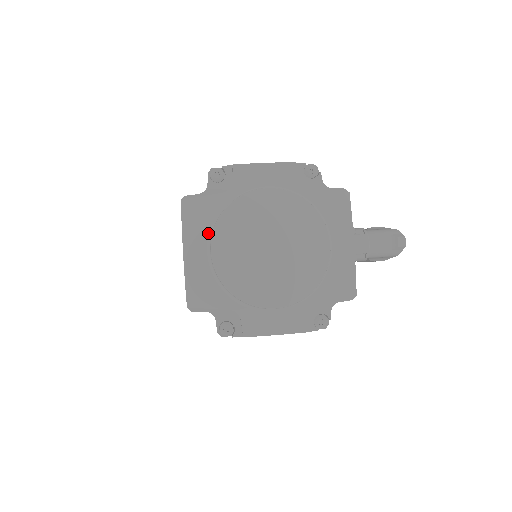
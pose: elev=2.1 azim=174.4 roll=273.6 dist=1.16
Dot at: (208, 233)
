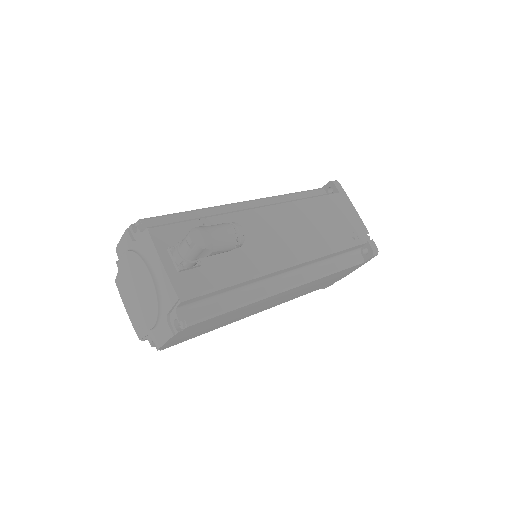
Dot at: occluded
